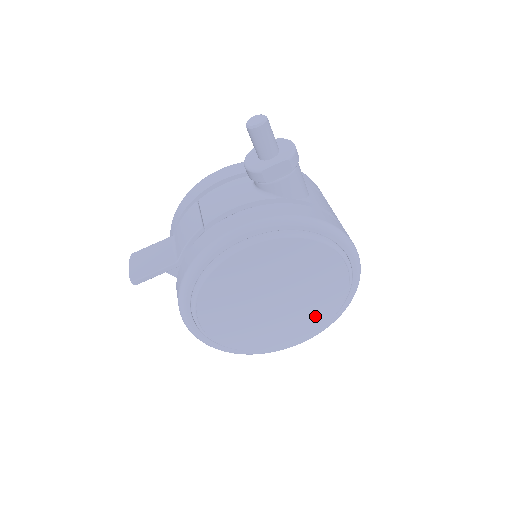
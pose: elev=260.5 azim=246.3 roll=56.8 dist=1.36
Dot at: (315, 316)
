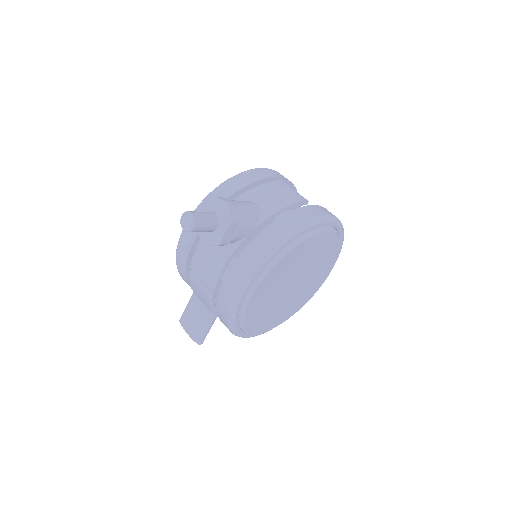
Dot at: (327, 262)
